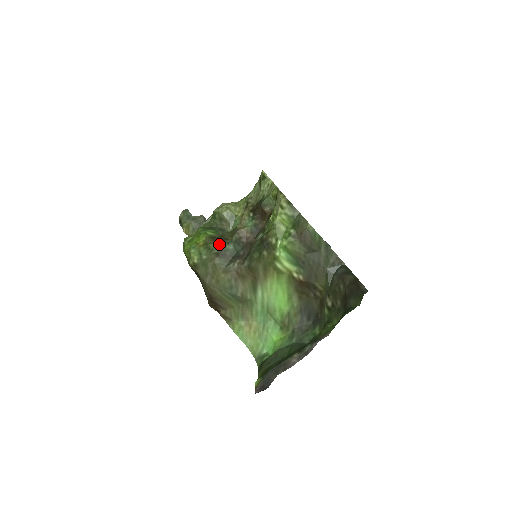
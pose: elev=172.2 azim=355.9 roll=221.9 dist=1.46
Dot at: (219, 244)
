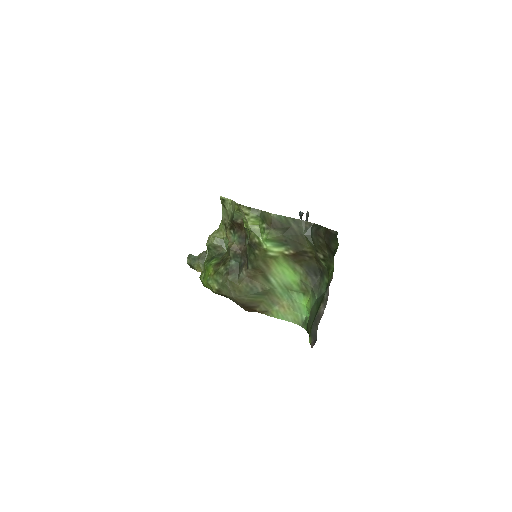
Dot at: (224, 266)
